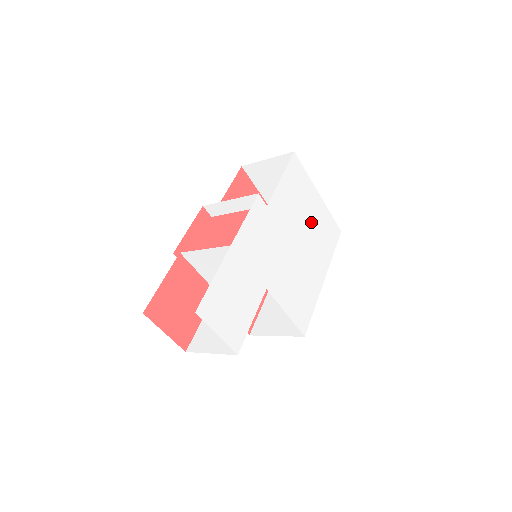
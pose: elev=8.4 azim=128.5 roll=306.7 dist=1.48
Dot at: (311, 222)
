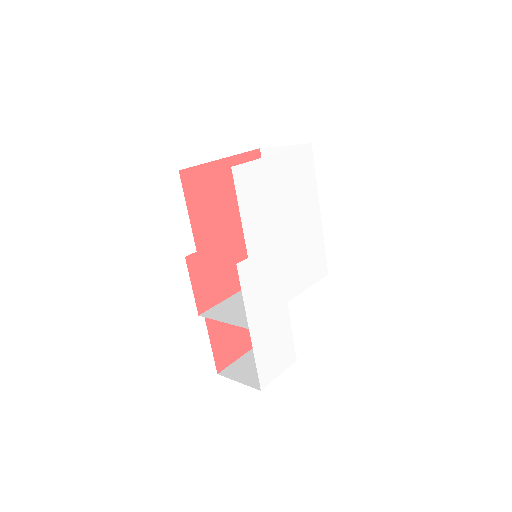
Dot at: (284, 193)
